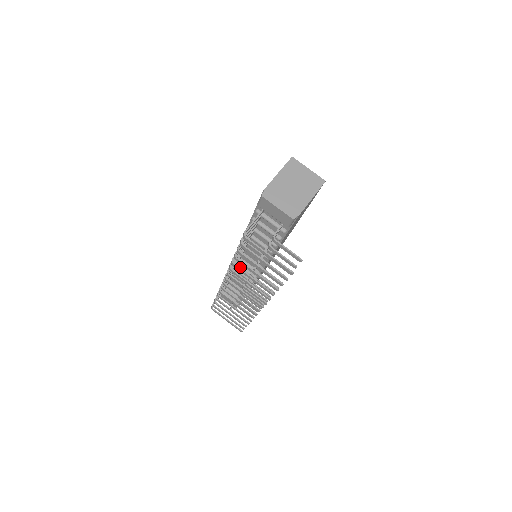
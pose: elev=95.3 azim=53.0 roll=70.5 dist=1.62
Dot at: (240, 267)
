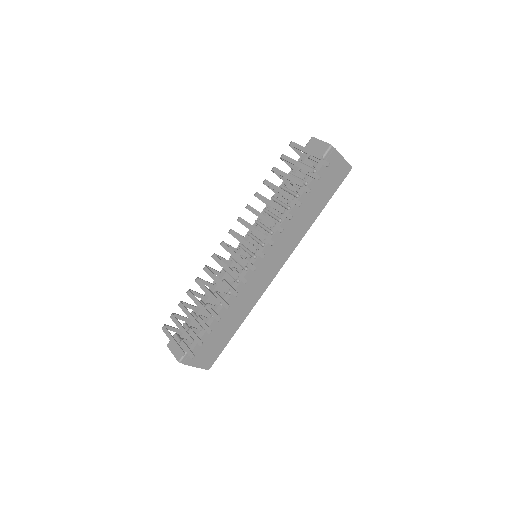
Dot at: (236, 259)
